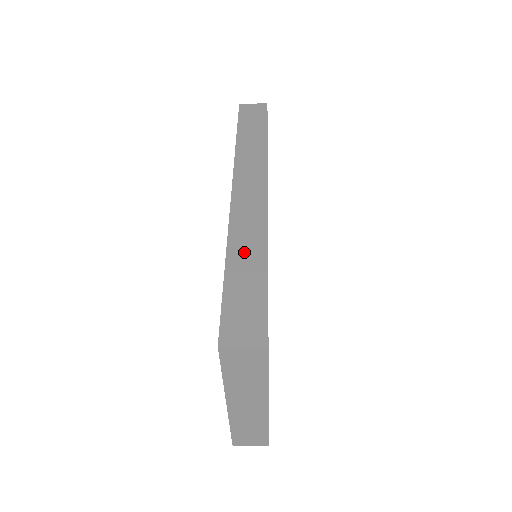
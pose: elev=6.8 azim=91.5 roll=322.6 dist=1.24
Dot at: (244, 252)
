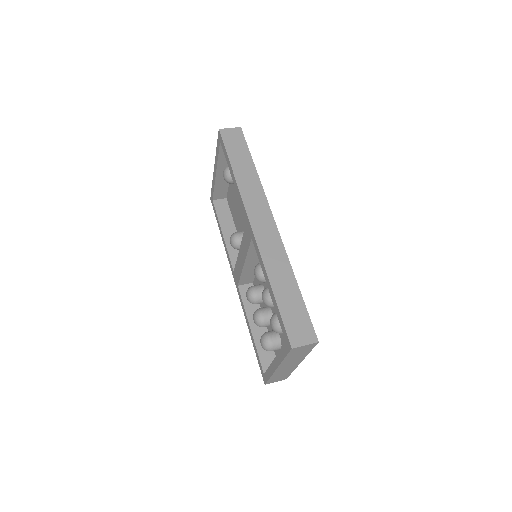
Dot at: (280, 278)
